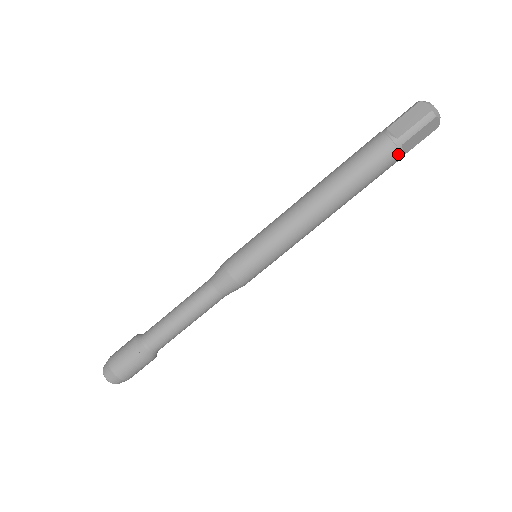
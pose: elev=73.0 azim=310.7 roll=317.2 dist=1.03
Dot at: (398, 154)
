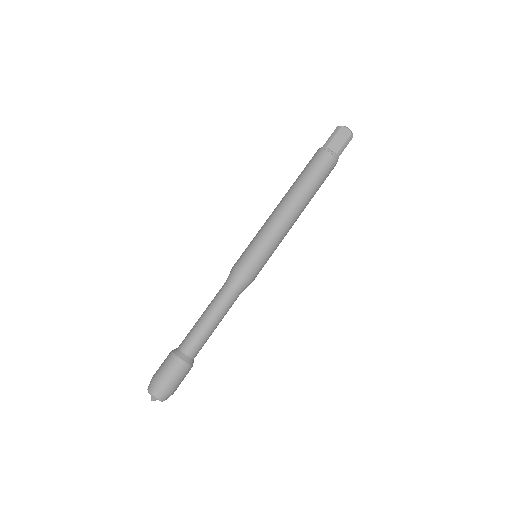
Dot at: (327, 153)
